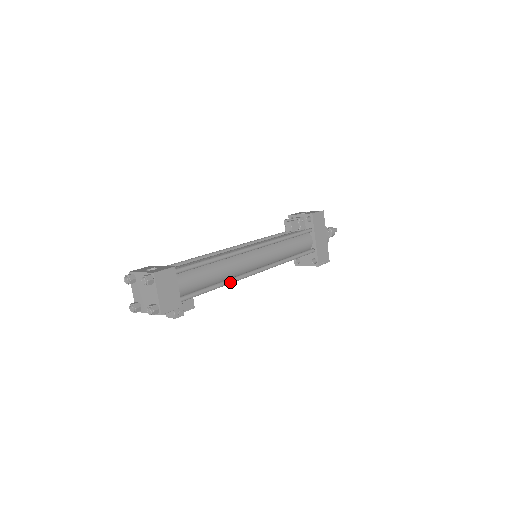
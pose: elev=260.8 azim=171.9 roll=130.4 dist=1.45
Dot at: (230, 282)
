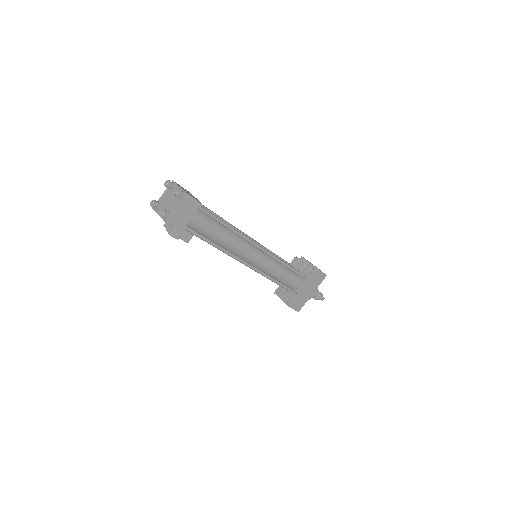
Dot at: (224, 251)
